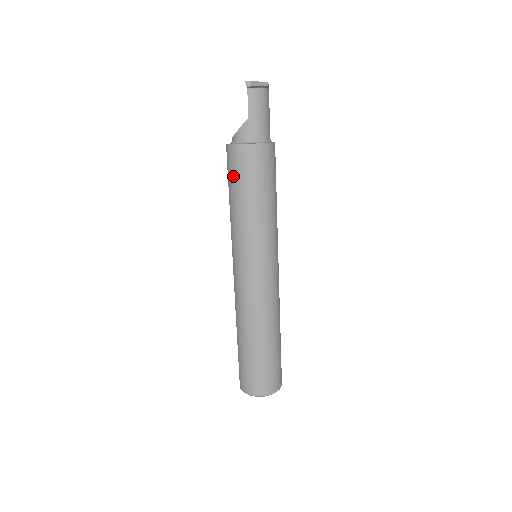
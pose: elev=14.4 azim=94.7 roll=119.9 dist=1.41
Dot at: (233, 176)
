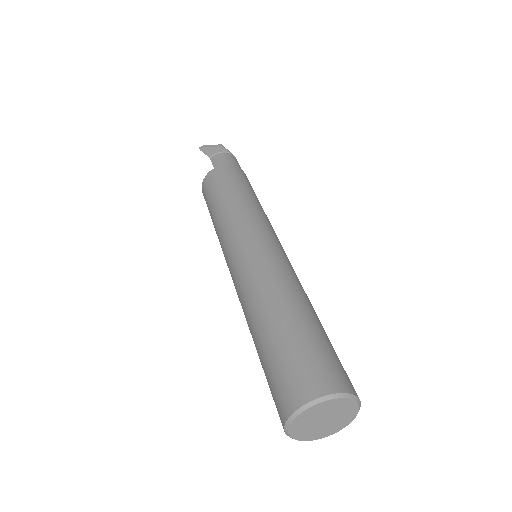
Dot at: (207, 203)
